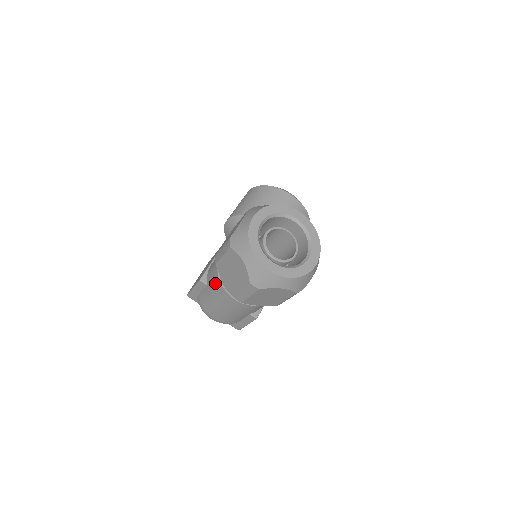
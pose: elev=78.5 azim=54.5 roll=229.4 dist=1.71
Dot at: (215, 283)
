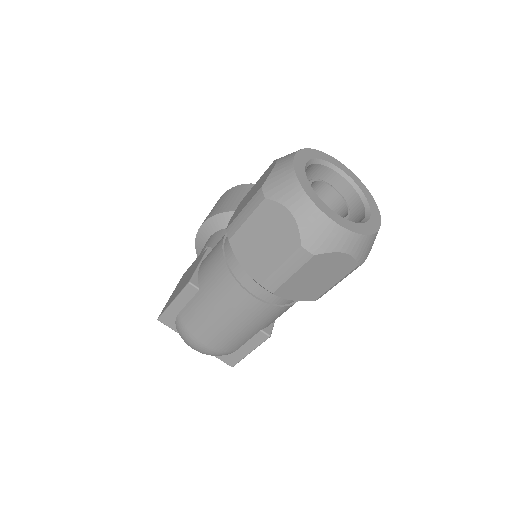
Dot at: (219, 278)
